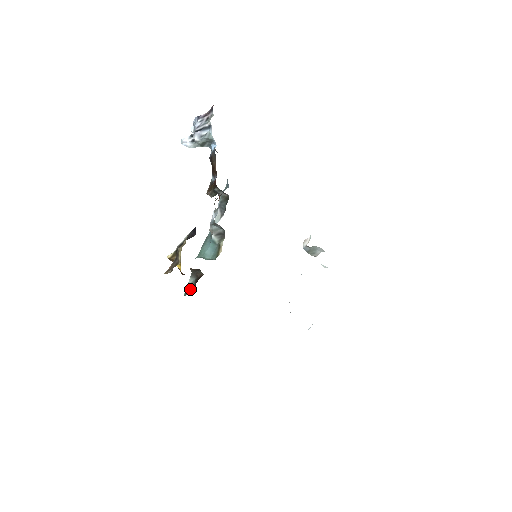
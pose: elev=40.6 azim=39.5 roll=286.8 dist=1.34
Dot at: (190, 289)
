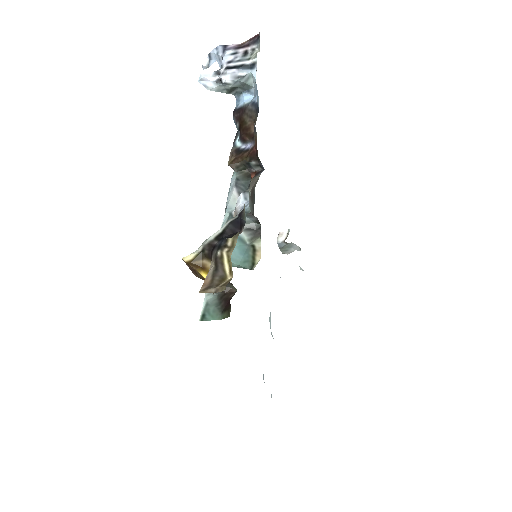
Dot at: (213, 311)
